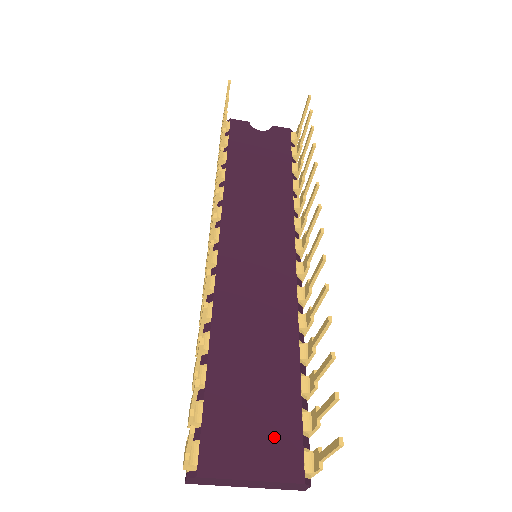
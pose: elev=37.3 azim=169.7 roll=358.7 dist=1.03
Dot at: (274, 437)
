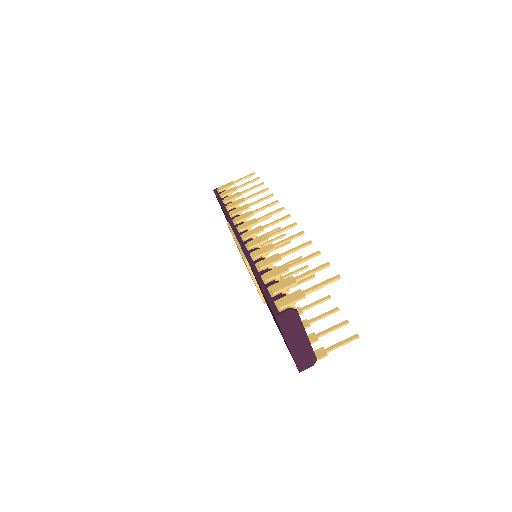
Dot at: occluded
